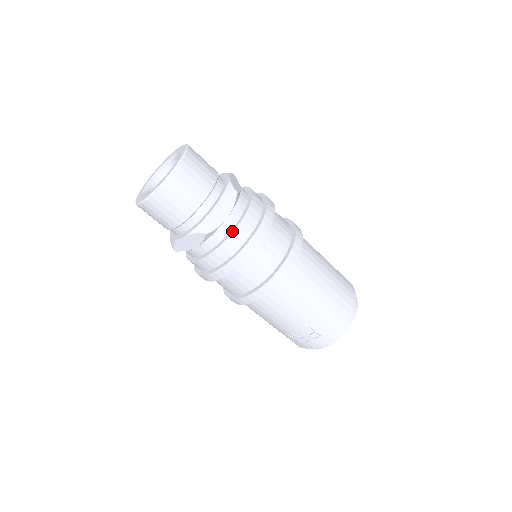
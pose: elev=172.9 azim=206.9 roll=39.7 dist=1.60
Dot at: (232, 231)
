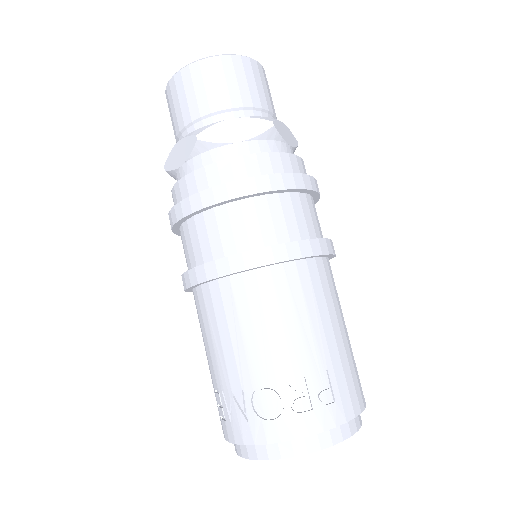
Dot at: (294, 155)
